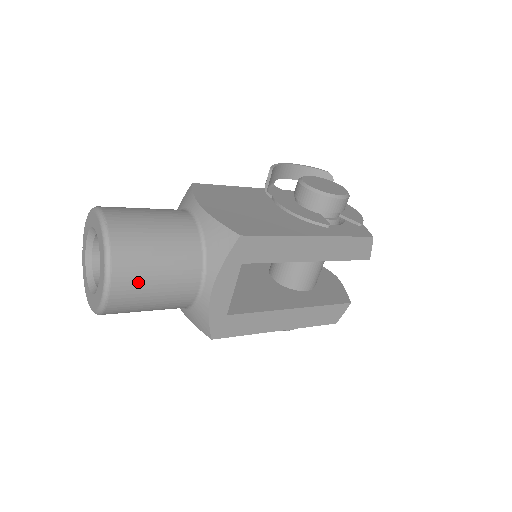
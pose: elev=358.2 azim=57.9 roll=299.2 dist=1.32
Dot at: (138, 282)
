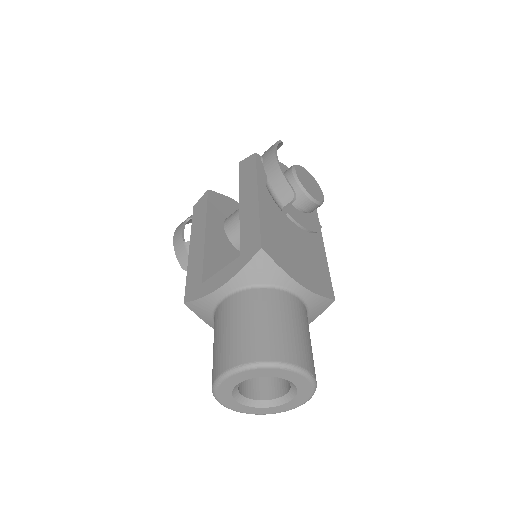
Dot at: occluded
